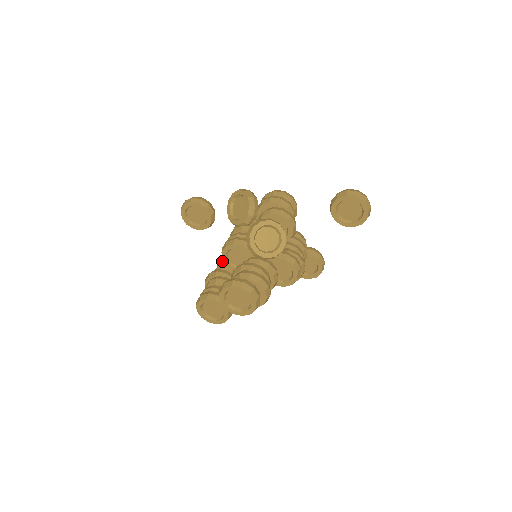
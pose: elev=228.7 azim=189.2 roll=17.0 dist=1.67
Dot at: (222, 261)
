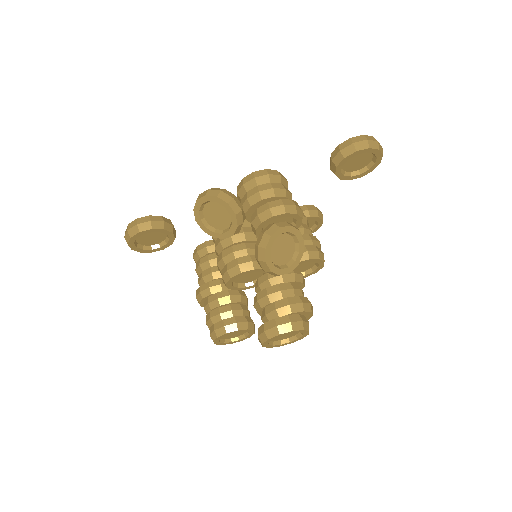
Dot at: (202, 267)
